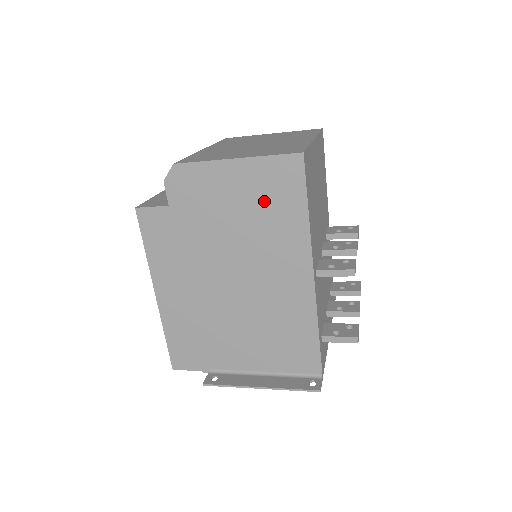
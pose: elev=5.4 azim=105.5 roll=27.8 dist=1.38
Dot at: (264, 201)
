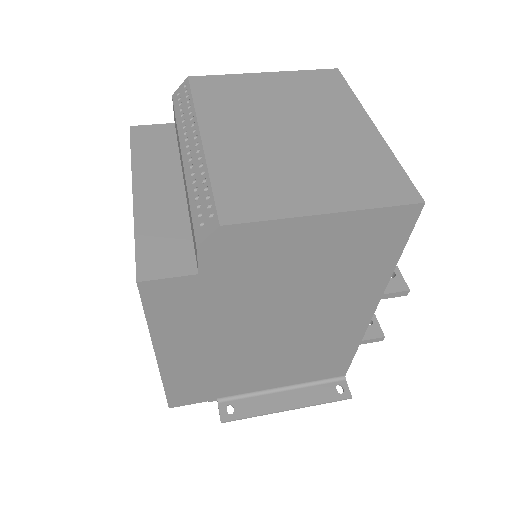
Dot at: (347, 256)
